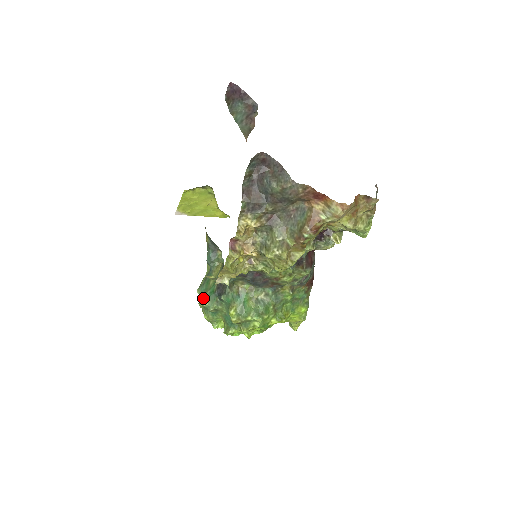
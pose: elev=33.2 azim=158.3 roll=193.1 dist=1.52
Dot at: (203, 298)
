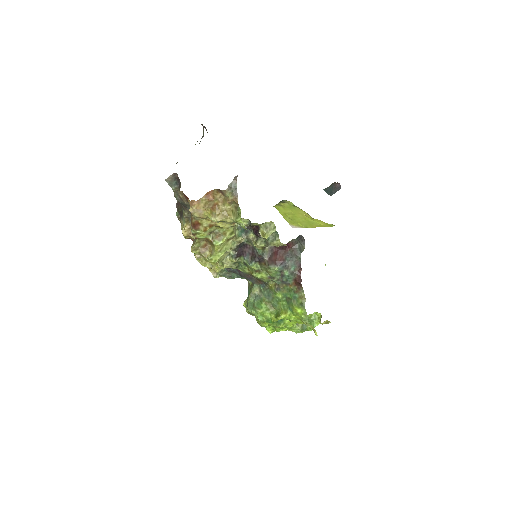
Dot at: occluded
